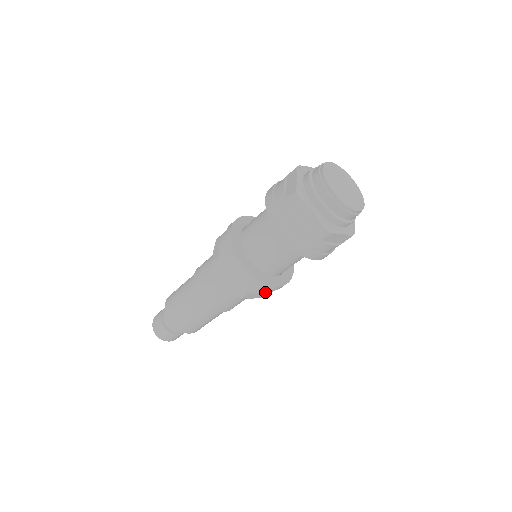
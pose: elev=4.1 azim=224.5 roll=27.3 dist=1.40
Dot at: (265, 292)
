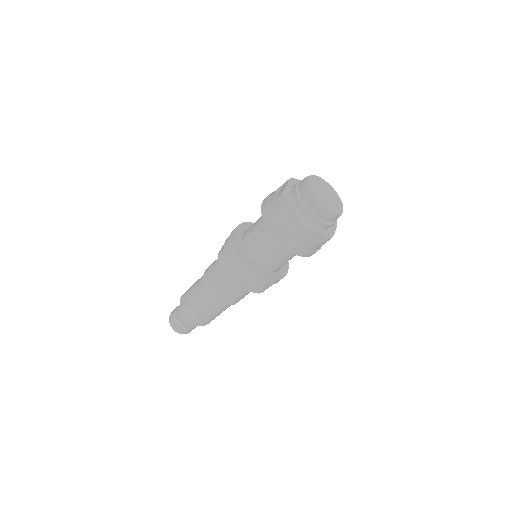
Dot at: (257, 285)
